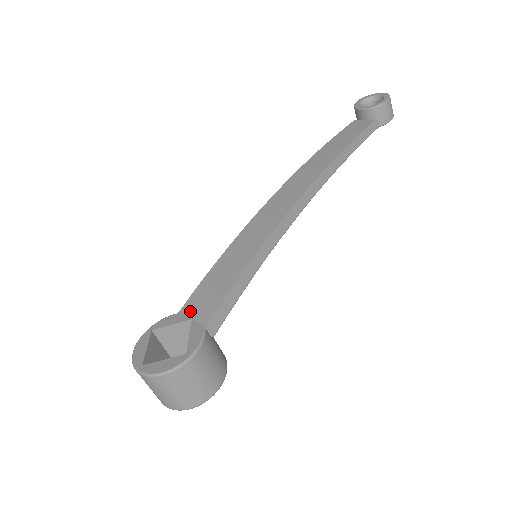
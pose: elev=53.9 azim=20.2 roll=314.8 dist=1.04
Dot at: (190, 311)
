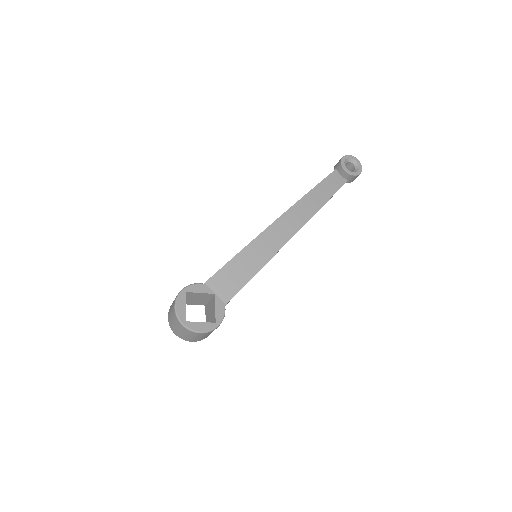
Dot at: (214, 287)
